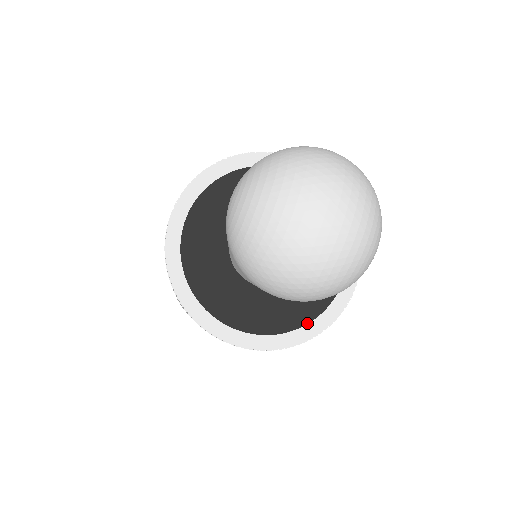
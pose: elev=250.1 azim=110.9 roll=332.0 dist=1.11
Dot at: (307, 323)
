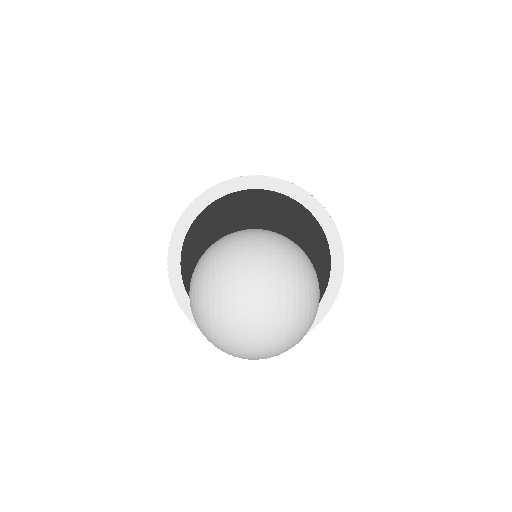
Dot at: occluded
